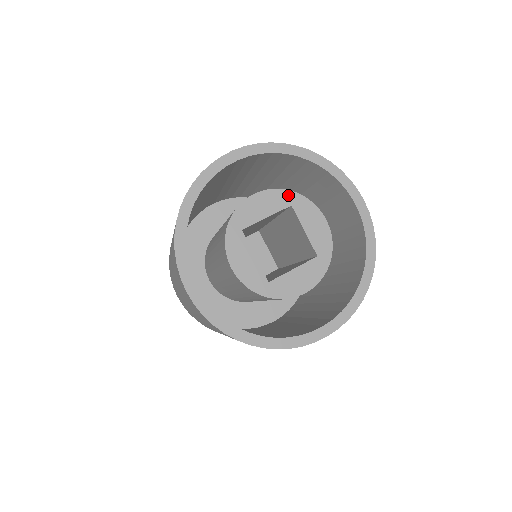
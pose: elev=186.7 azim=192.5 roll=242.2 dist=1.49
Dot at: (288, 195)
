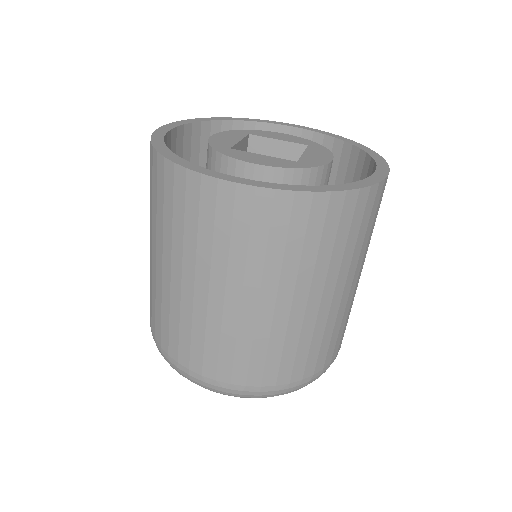
Dot at: (312, 143)
